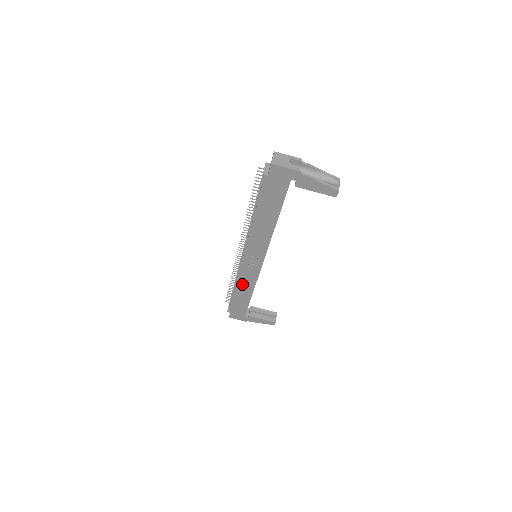
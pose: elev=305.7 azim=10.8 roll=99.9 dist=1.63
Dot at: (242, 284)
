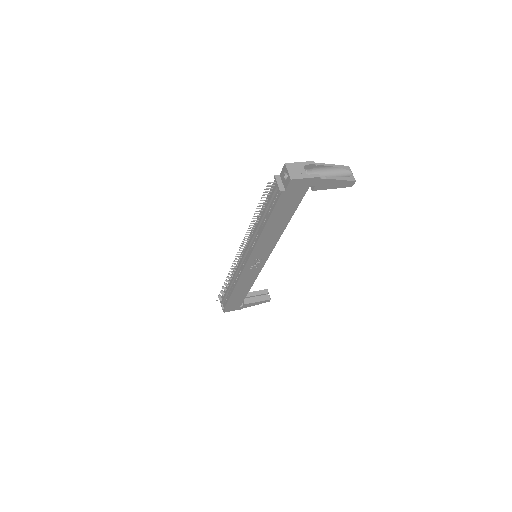
Dot at: (242, 284)
